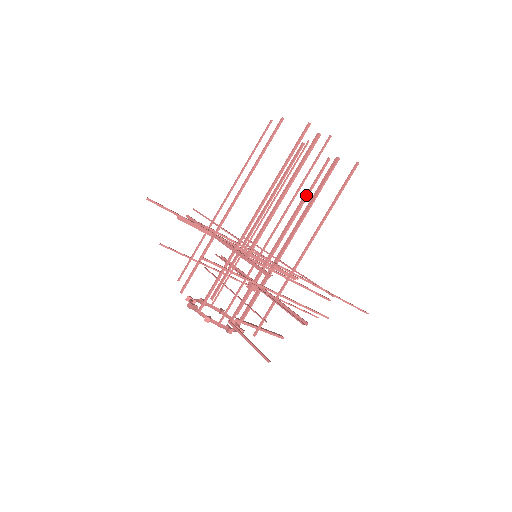
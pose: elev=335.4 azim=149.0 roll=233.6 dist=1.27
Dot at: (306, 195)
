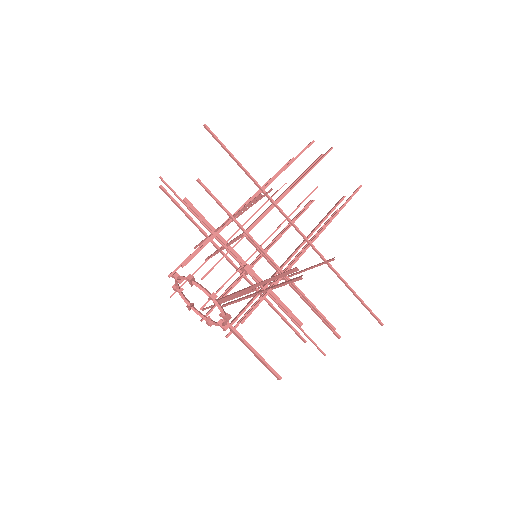
Dot at: (310, 200)
